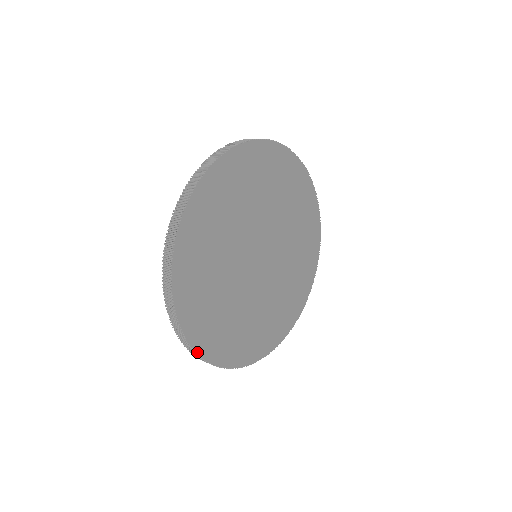
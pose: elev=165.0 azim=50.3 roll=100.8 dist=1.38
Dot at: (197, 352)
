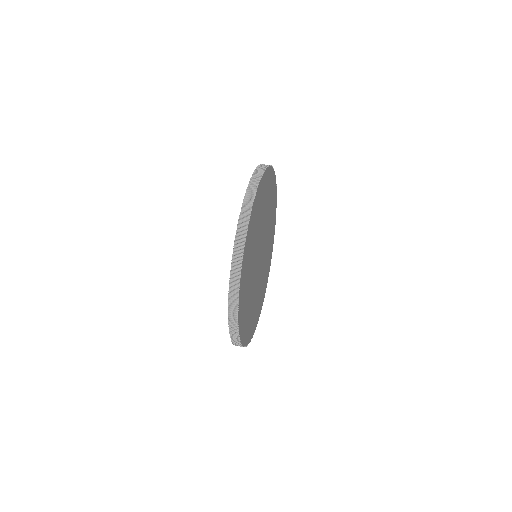
Dot at: (238, 324)
